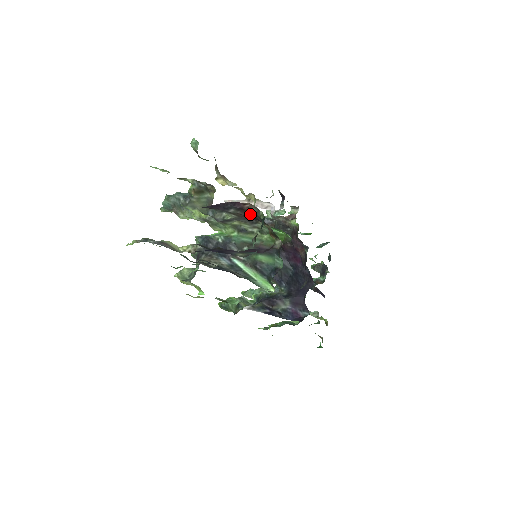
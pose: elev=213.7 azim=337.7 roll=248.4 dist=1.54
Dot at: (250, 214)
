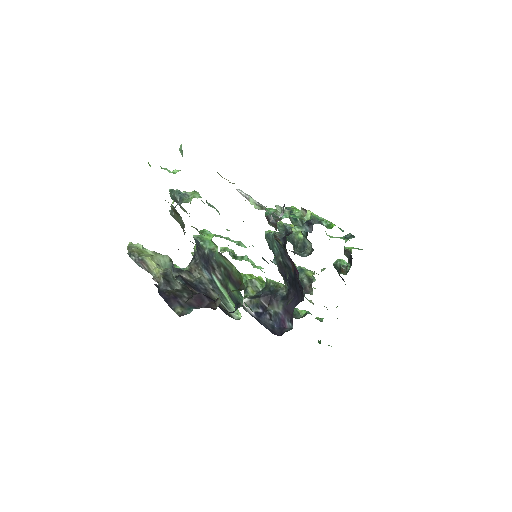
Dot at: occluded
